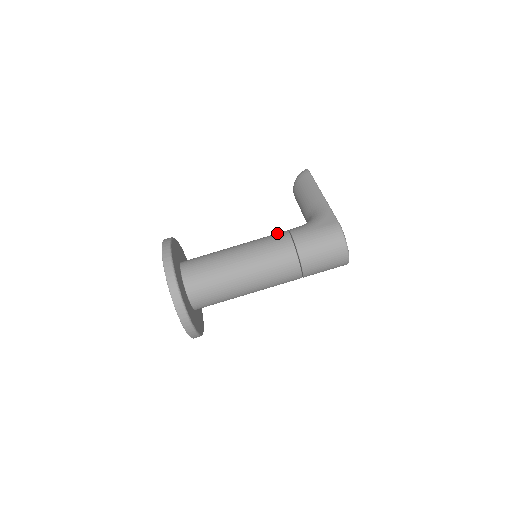
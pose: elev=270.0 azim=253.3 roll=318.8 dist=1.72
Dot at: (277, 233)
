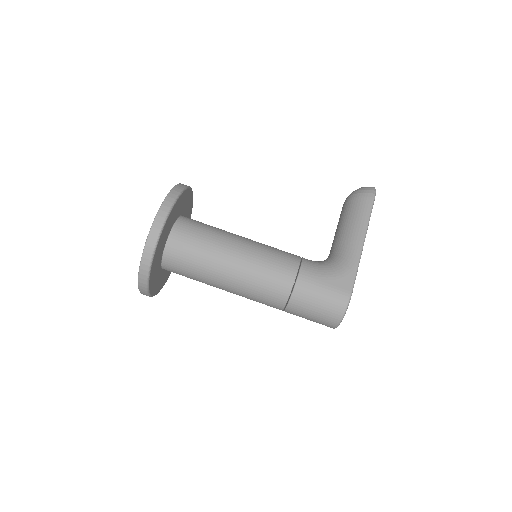
Dot at: (288, 256)
